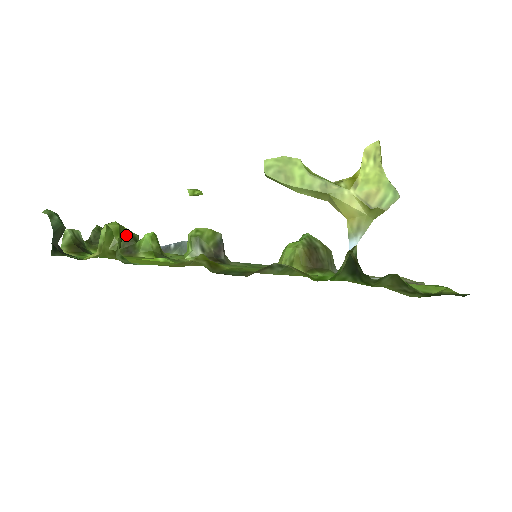
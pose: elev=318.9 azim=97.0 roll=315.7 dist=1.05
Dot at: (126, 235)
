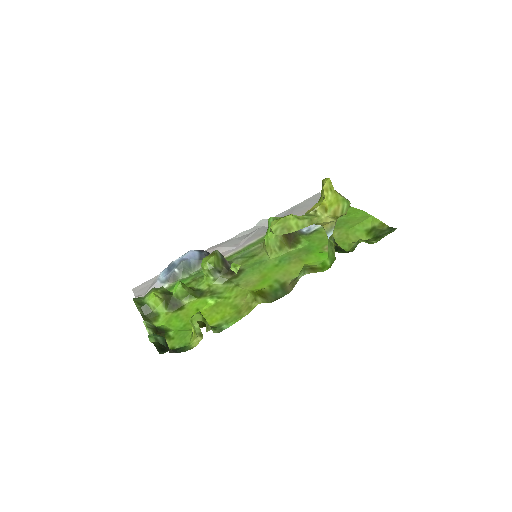
Dot at: (163, 296)
